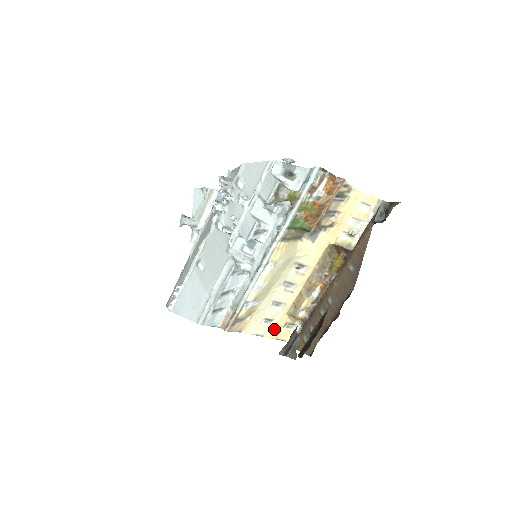
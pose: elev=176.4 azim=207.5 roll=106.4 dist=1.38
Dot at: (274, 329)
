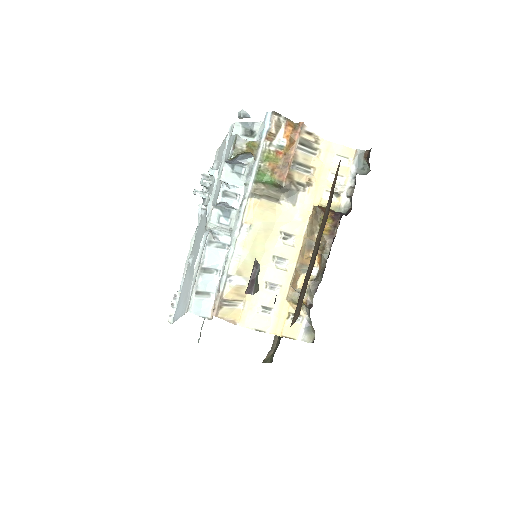
Dot at: (276, 321)
